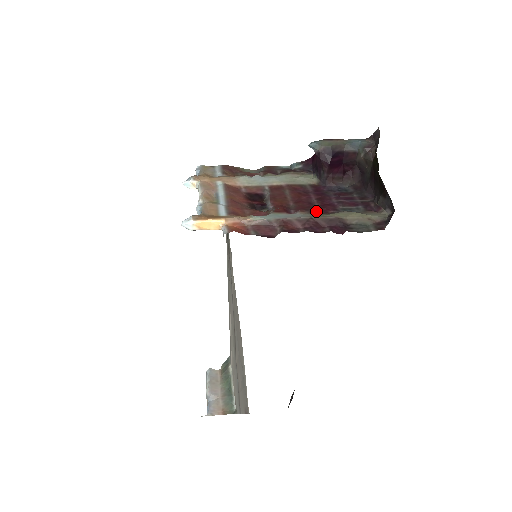
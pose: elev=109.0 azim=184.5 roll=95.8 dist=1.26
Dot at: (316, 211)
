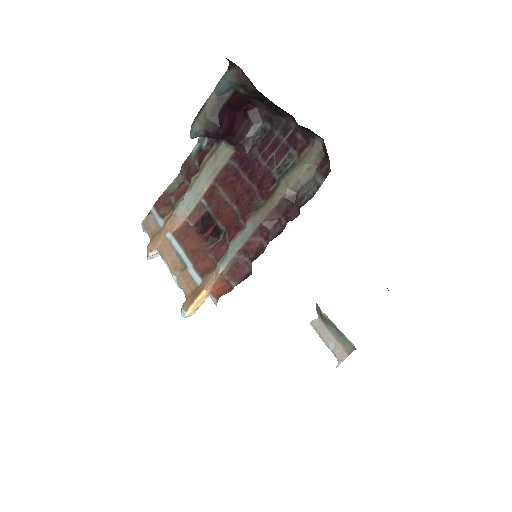
Dot at: (259, 202)
